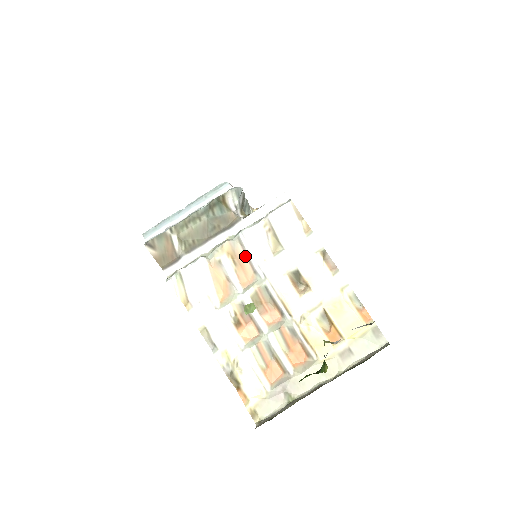
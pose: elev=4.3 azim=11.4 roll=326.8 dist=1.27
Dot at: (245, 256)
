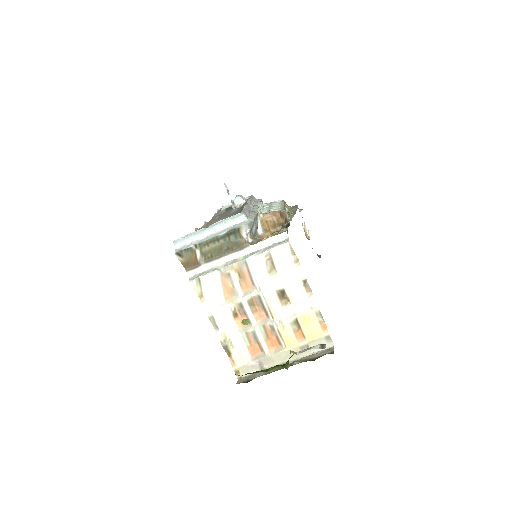
Dot at: (248, 273)
